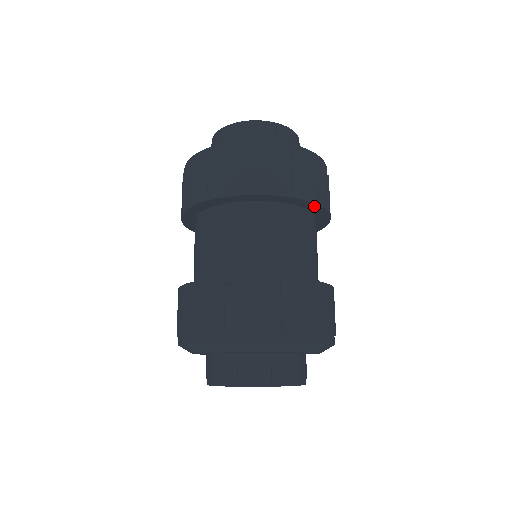
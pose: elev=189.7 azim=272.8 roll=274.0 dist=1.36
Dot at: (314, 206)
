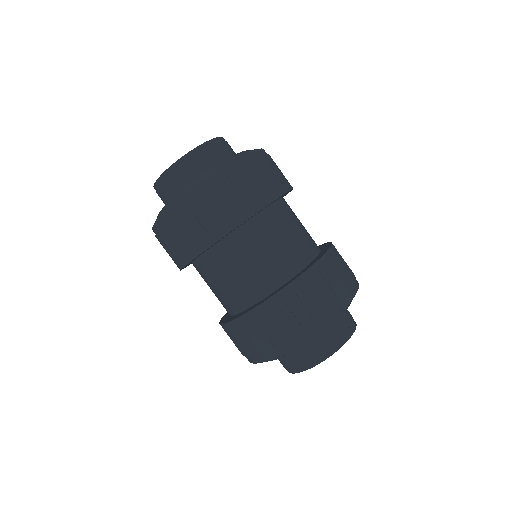
Dot at: occluded
